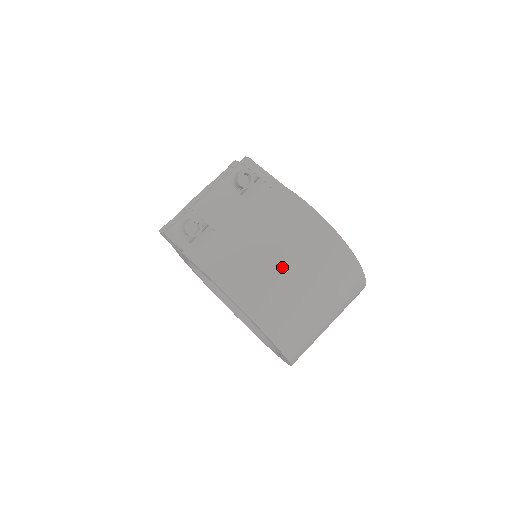
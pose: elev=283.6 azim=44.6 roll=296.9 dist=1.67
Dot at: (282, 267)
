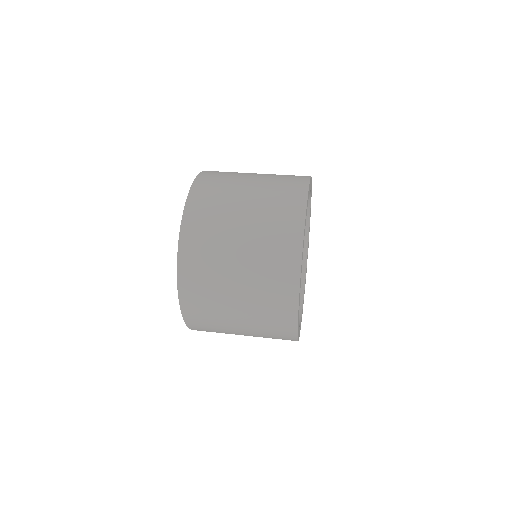
Dot at: occluded
